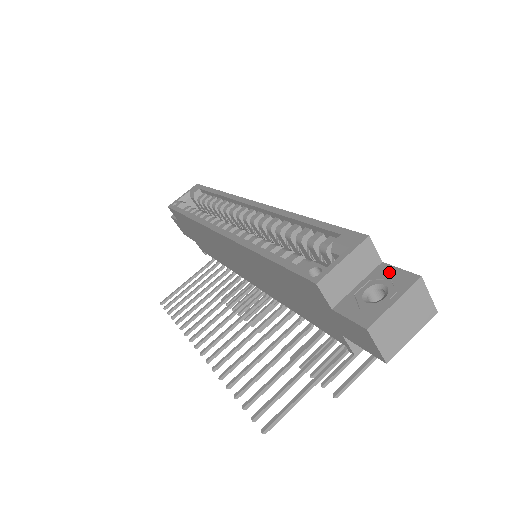
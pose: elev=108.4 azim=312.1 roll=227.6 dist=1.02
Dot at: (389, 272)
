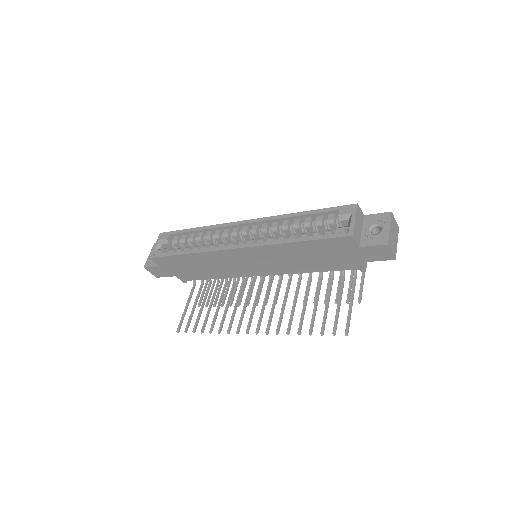
Dot at: (373, 218)
